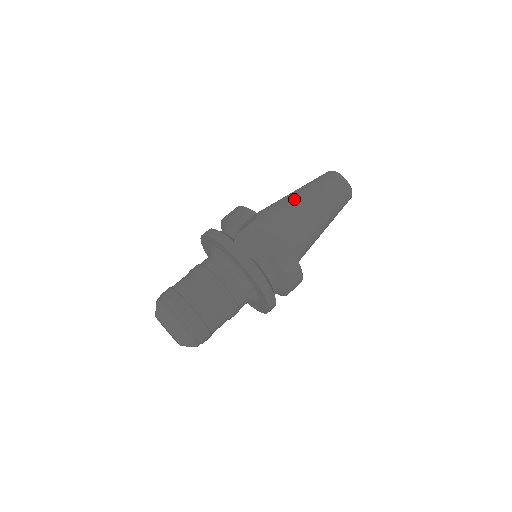
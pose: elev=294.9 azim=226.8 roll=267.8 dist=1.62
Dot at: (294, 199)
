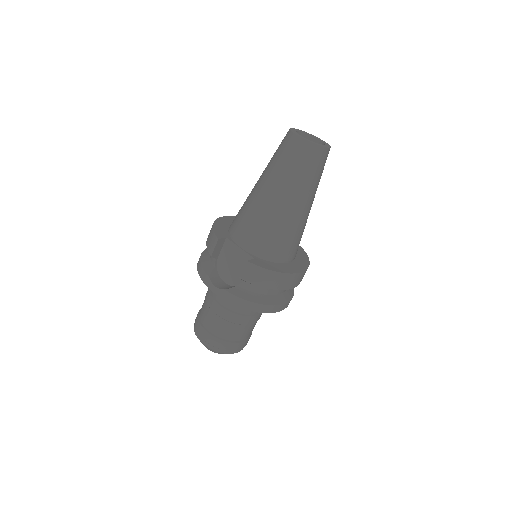
Dot at: (256, 195)
